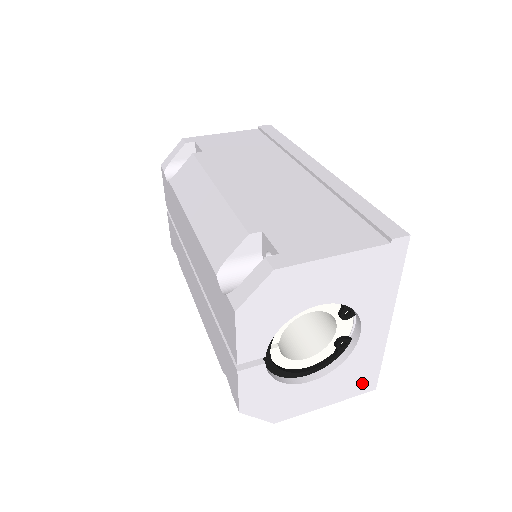
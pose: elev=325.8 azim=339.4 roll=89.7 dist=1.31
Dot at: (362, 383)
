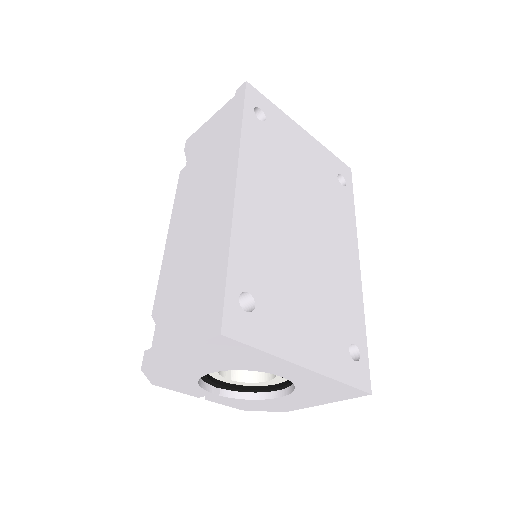
Dot at: (344, 393)
